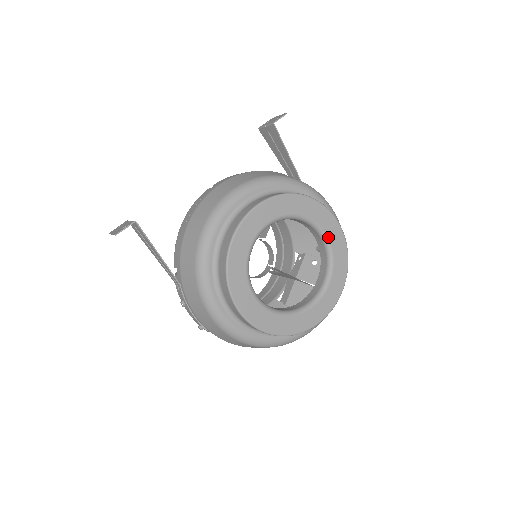
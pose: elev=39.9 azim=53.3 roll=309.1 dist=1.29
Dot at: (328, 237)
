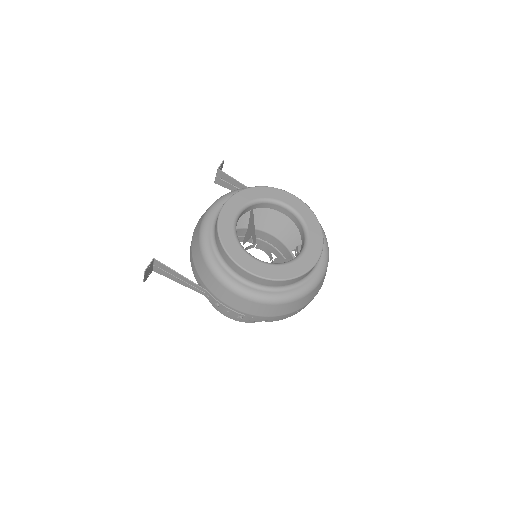
Dot at: (288, 204)
